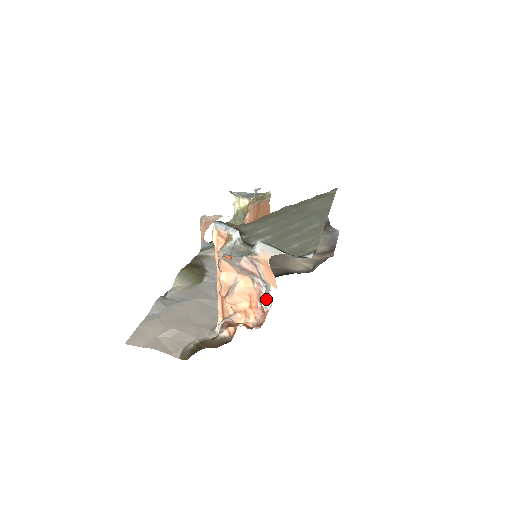
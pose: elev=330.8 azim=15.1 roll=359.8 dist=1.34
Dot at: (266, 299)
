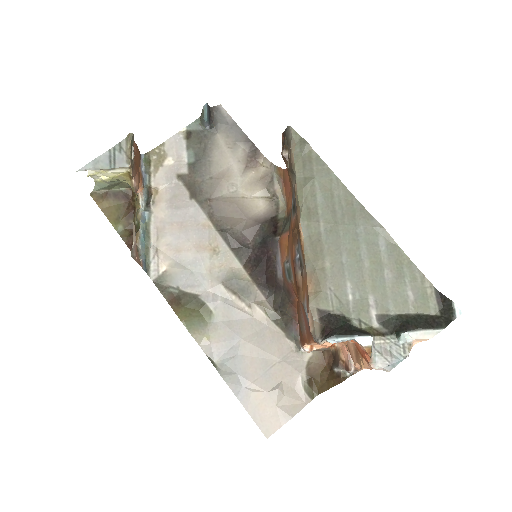
Dot at: occluded
